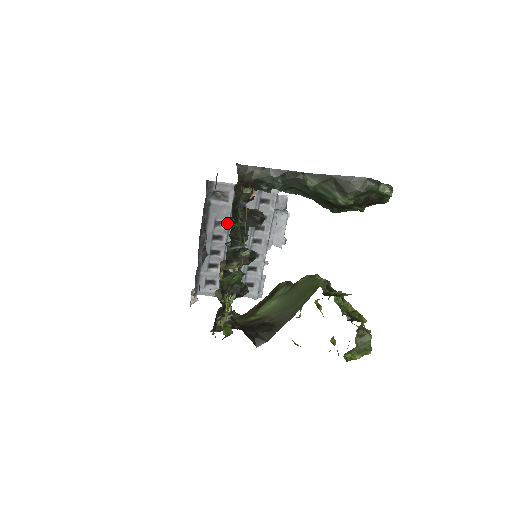
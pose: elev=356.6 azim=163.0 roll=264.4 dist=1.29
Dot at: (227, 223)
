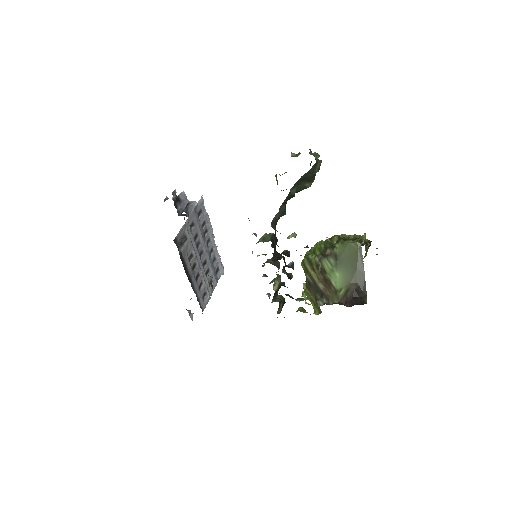
Dot at: occluded
